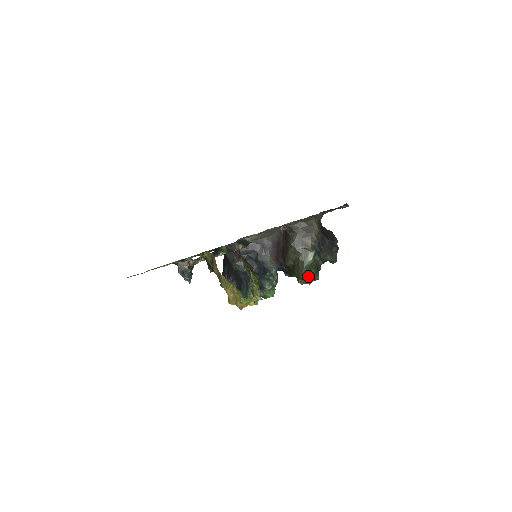
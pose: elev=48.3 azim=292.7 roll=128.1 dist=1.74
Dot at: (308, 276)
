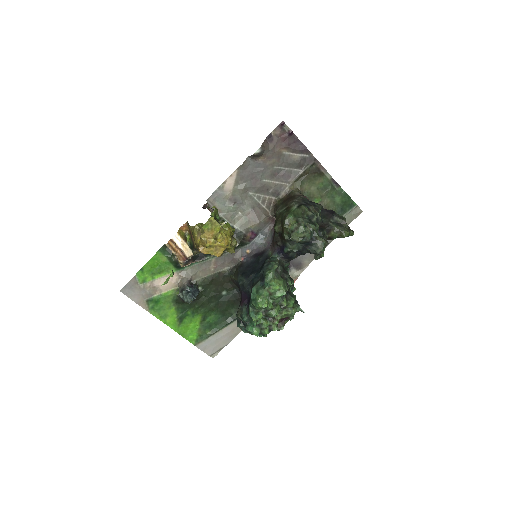
Dot at: (296, 223)
